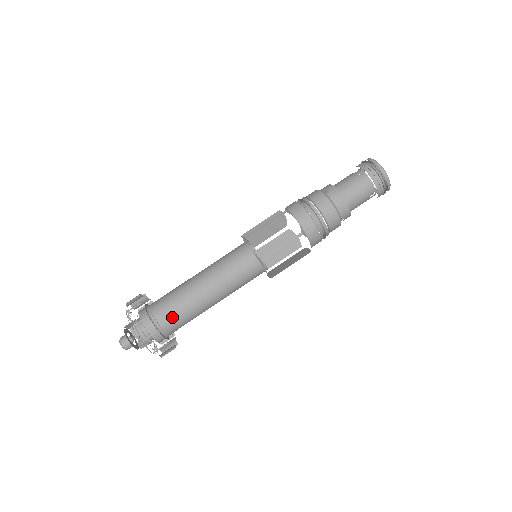
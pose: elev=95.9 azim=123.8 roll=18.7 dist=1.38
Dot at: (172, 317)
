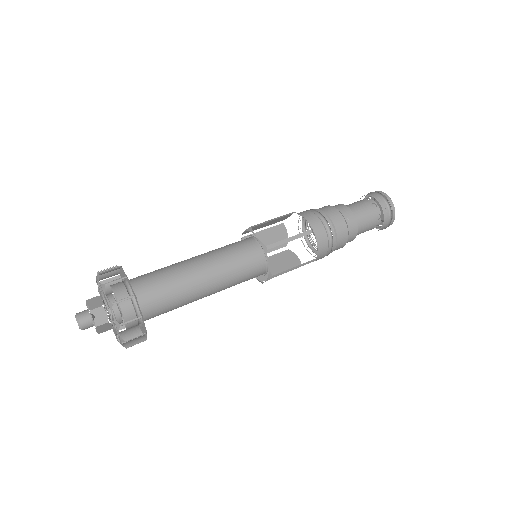
Dot at: (144, 276)
